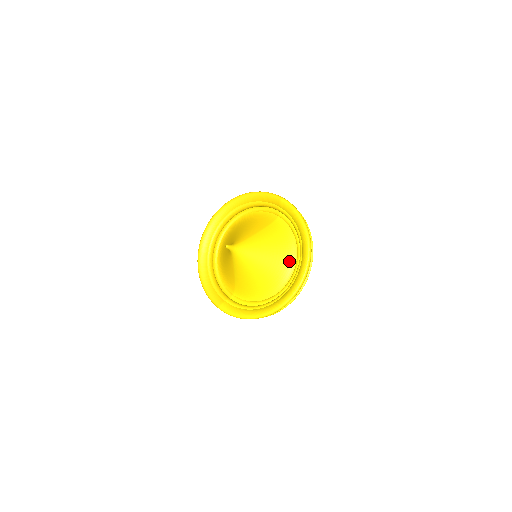
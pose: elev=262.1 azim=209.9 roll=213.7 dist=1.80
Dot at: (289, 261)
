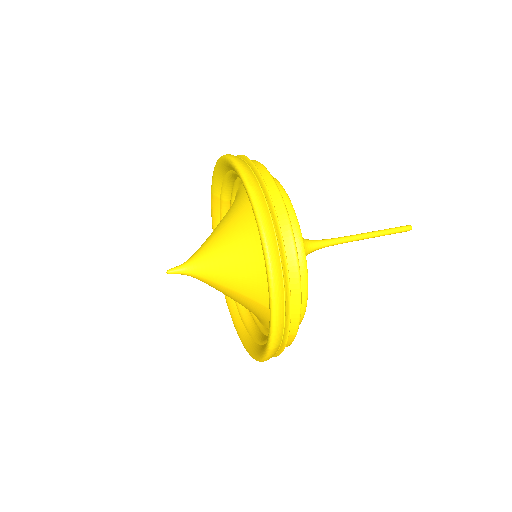
Dot at: (248, 199)
